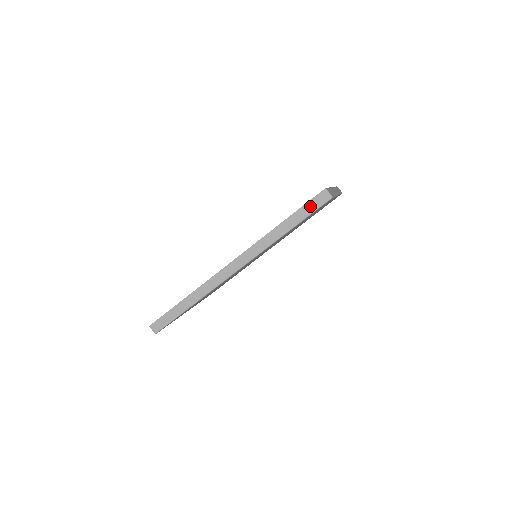
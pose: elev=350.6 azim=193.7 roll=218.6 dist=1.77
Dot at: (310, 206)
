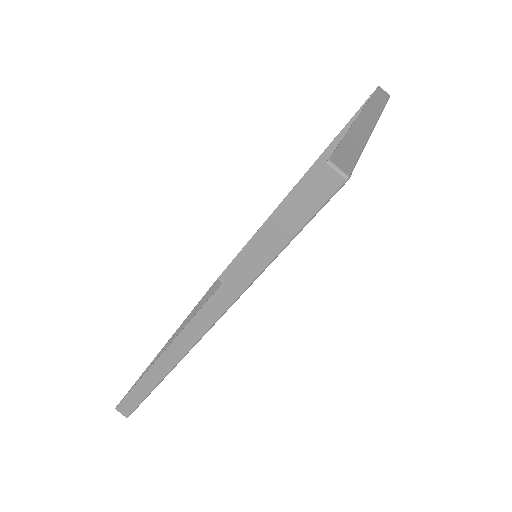
Dot at: (303, 205)
